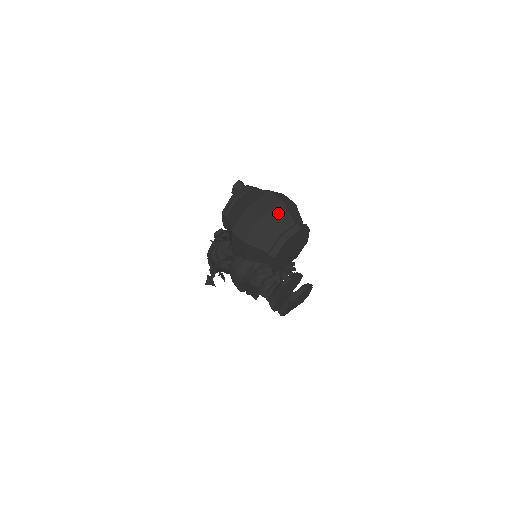
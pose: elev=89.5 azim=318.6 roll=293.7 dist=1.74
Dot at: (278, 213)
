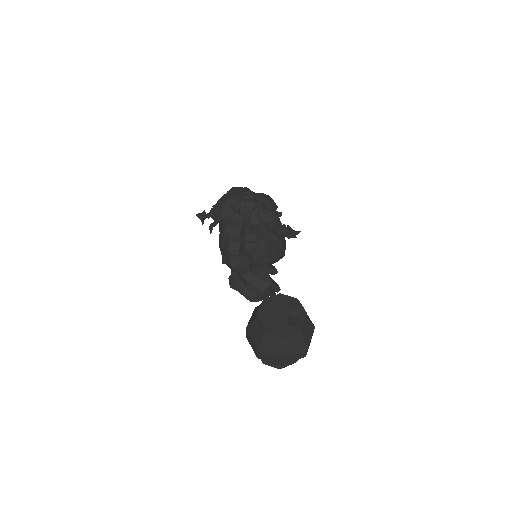
Dot at: occluded
